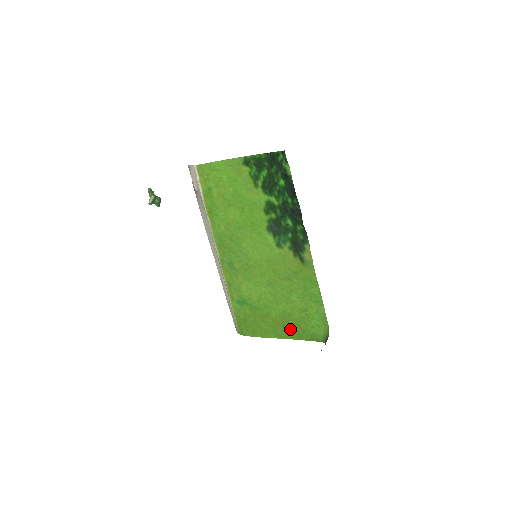
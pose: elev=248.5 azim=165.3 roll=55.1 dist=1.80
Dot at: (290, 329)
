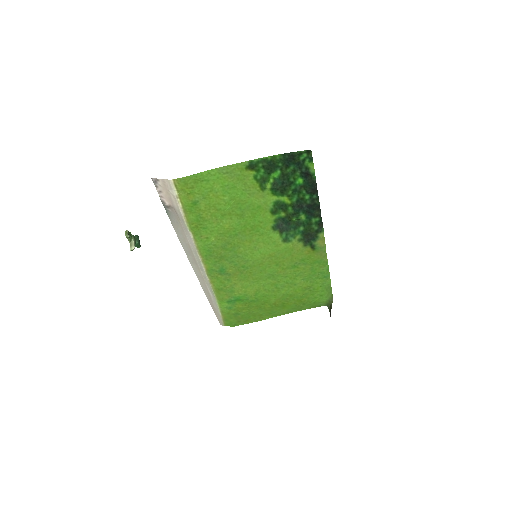
Dot at: (289, 306)
